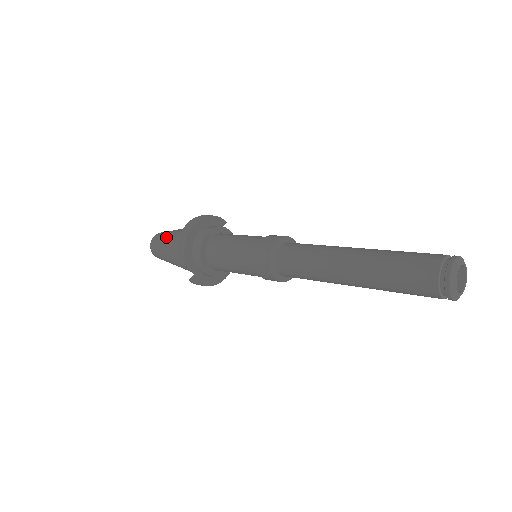
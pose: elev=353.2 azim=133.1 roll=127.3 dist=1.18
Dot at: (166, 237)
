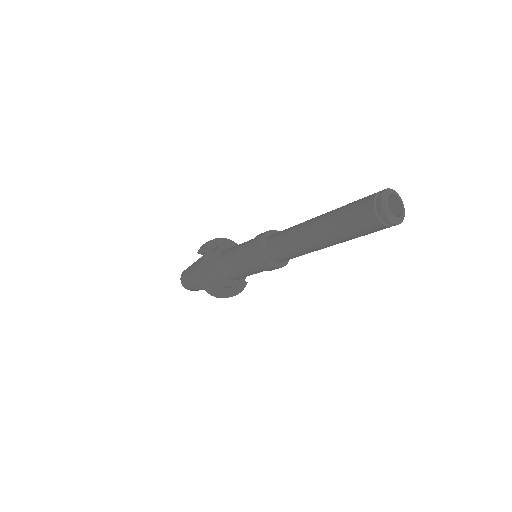
Dot at: occluded
